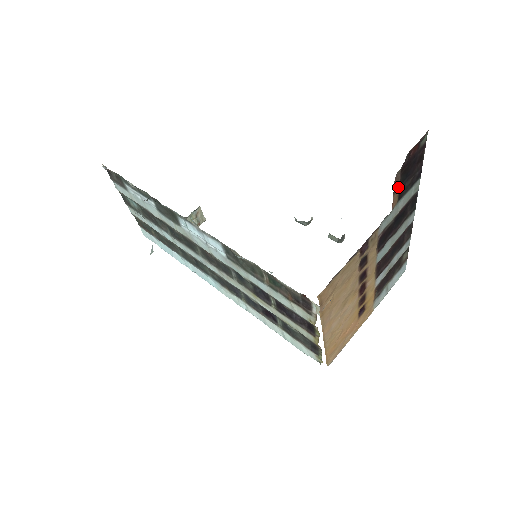
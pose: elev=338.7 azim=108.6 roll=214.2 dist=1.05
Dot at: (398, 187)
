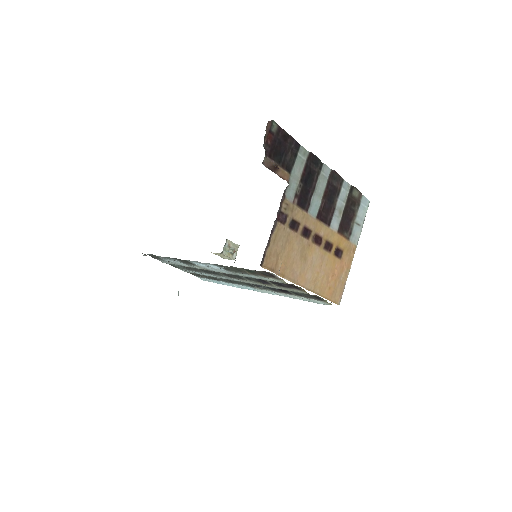
Dot at: (277, 166)
